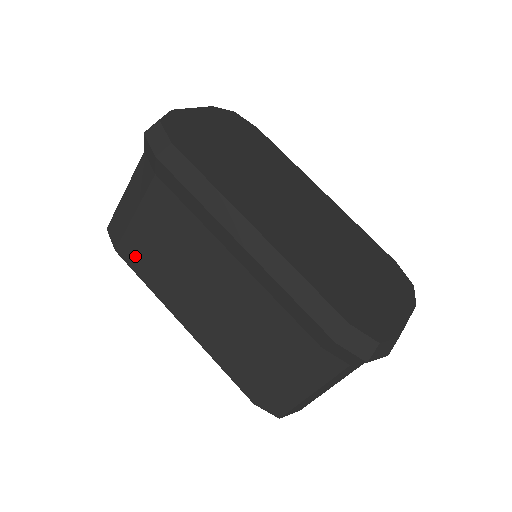
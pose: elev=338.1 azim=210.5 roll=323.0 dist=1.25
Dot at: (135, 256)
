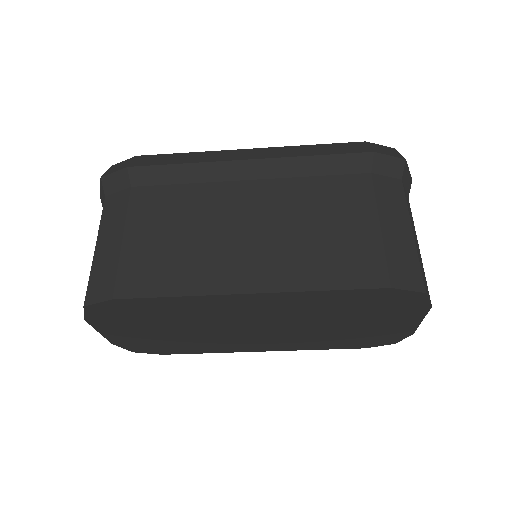
Dot at: (144, 278)
